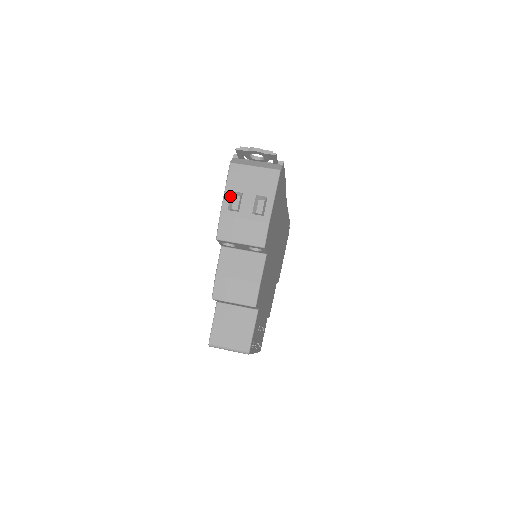
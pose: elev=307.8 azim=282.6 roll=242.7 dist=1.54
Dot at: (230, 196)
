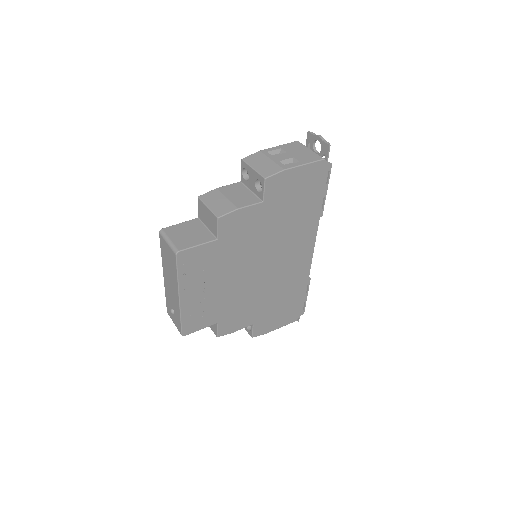
Dot at: (277, 149)
